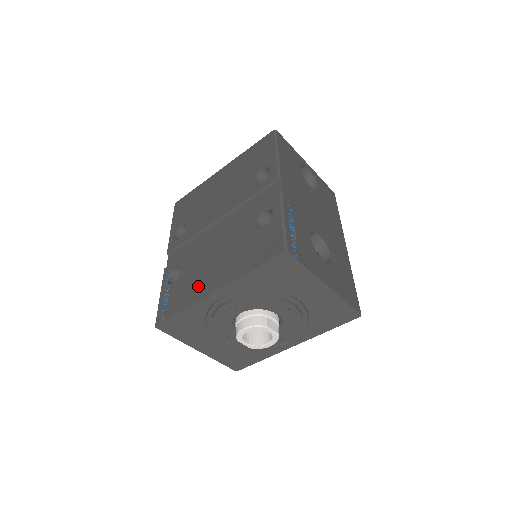
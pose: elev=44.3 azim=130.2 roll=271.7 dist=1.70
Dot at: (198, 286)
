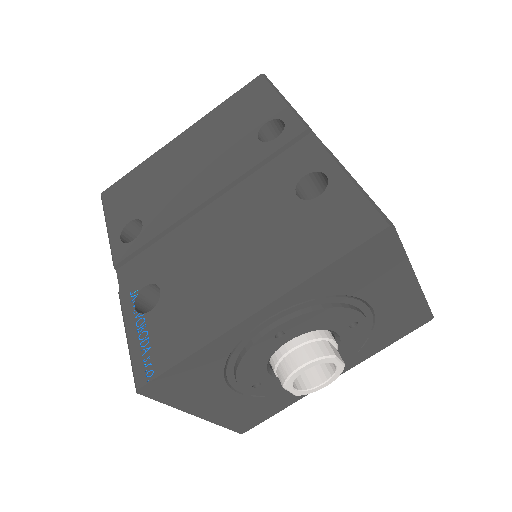
Dot at: (214, 307)
